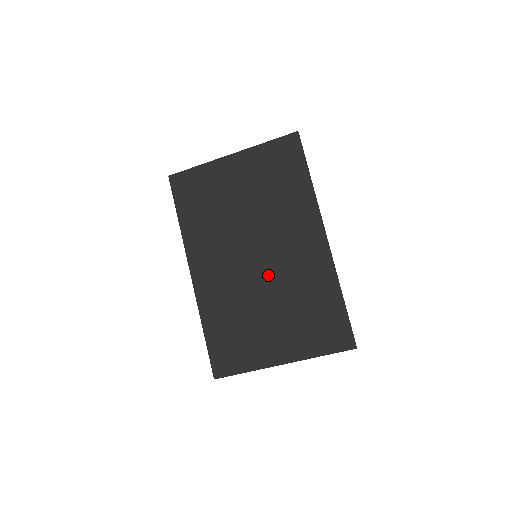
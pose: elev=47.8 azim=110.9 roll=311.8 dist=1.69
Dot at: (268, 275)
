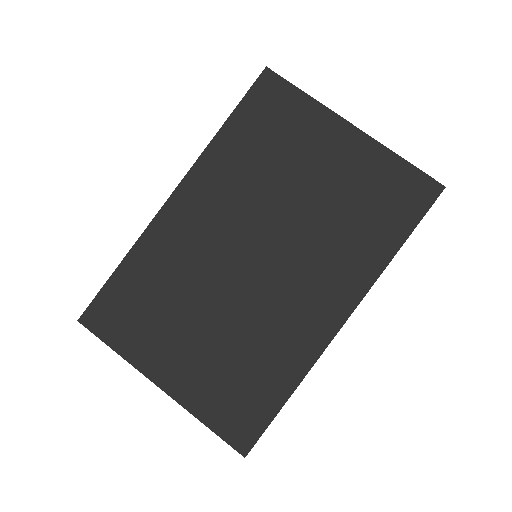
Dot at: (245, 289)
